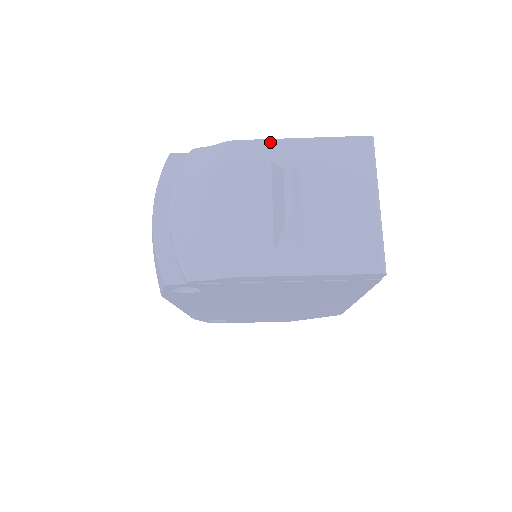
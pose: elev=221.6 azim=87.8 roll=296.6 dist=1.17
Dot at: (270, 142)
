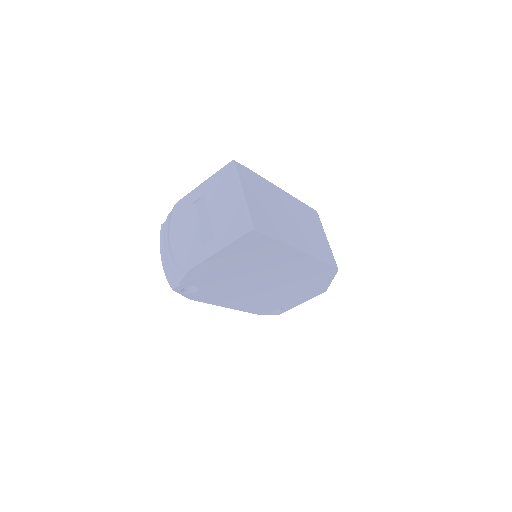
Dot at: (191, 193)
